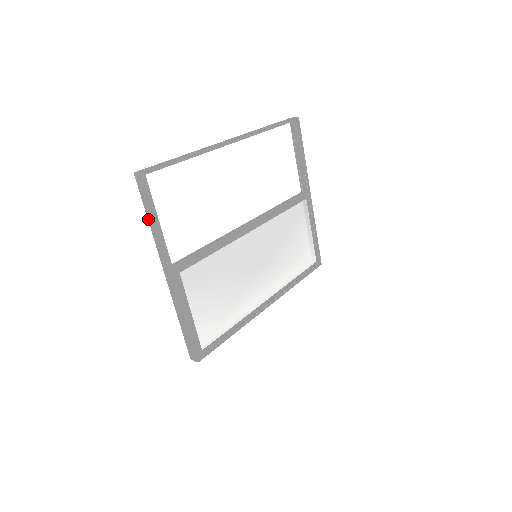
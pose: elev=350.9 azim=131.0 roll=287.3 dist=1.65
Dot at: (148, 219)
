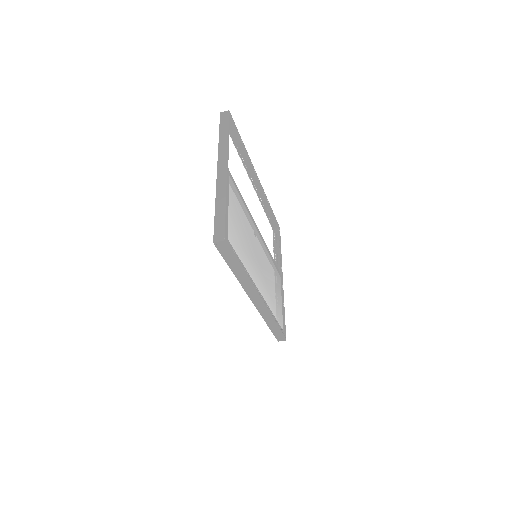
Dot at: (219, 136)
